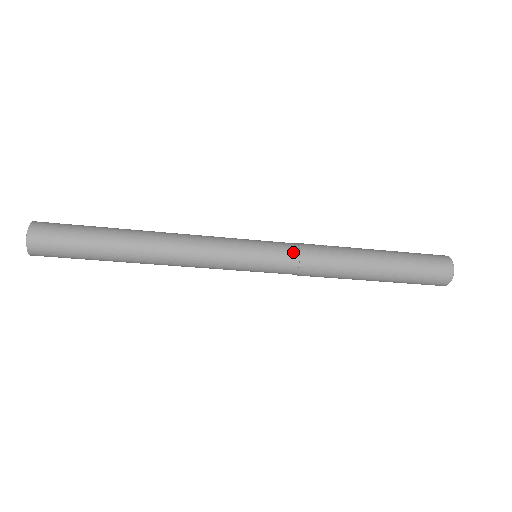
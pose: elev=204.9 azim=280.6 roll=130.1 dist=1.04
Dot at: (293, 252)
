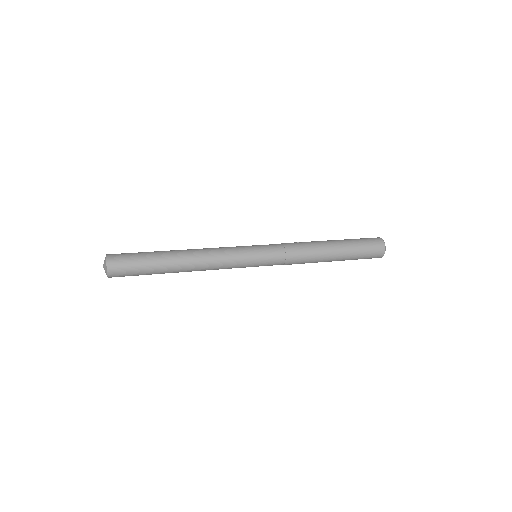
Dot at: (281, 250)
